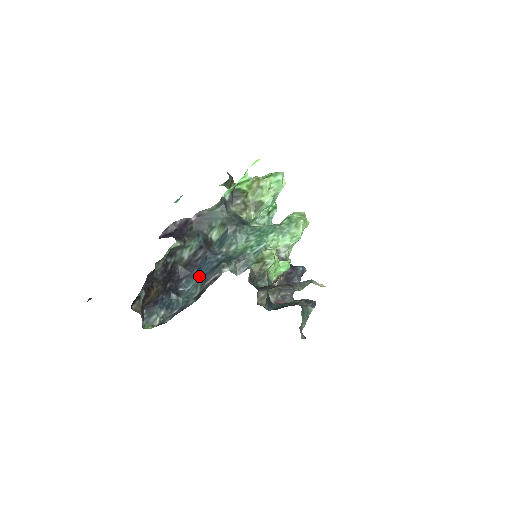
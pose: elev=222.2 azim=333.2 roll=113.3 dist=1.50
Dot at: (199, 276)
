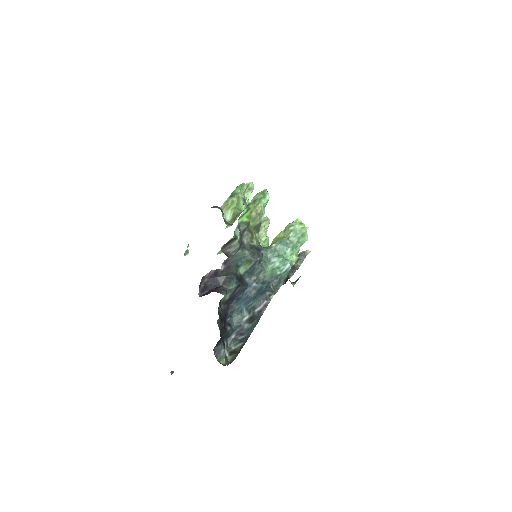
Dot at: (240, 304)
